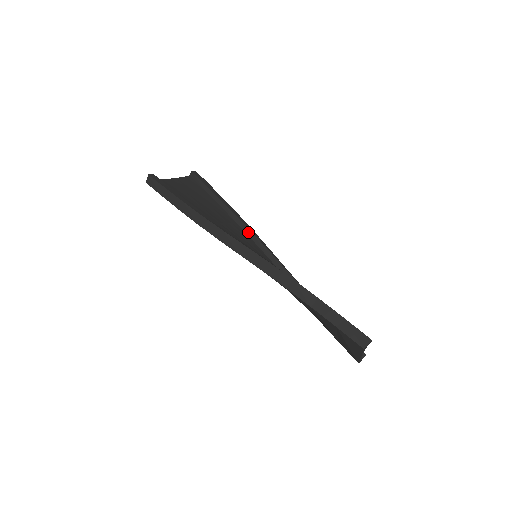
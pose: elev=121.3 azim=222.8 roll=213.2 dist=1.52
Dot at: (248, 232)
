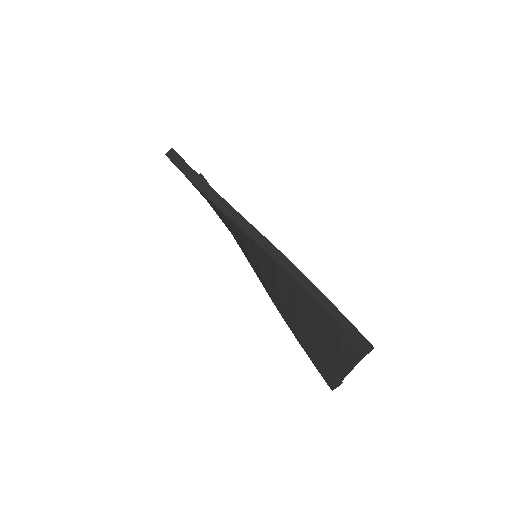
Dot at: occluded
